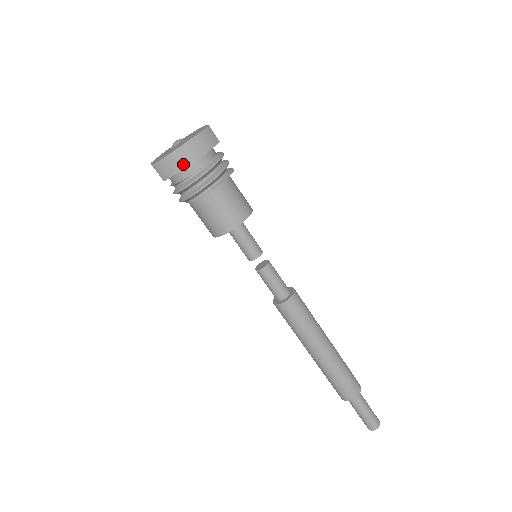
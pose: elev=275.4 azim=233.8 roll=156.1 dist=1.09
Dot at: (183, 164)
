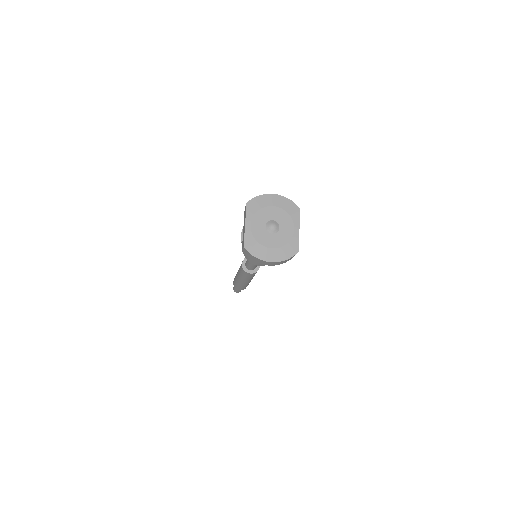
Dot at: (261, 263)
